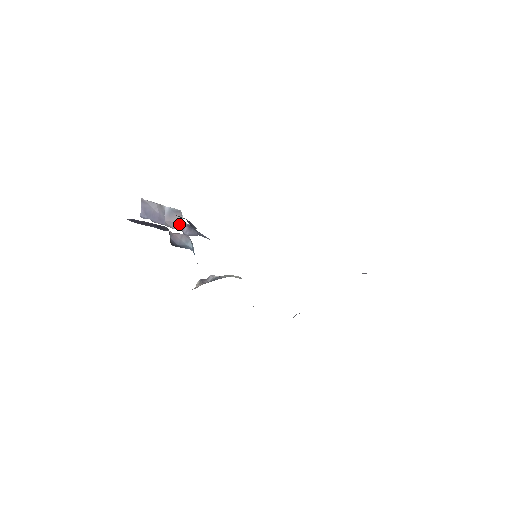
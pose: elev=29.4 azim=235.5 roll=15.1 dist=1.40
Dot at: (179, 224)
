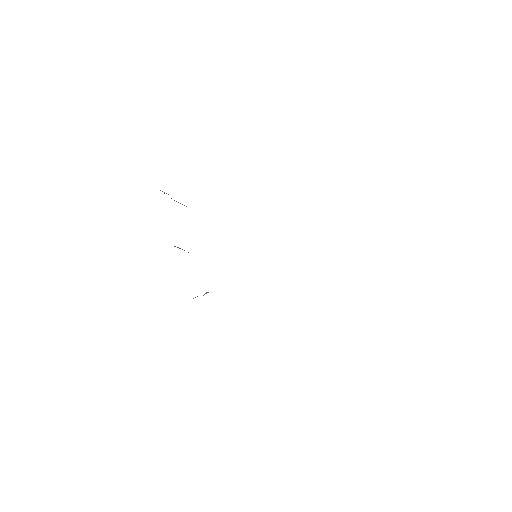
Dot at: occluded
